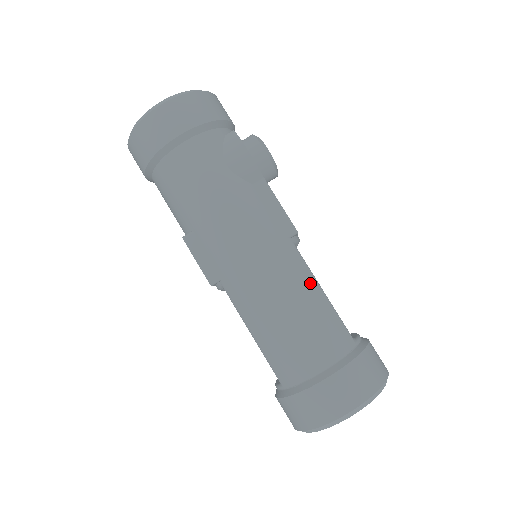
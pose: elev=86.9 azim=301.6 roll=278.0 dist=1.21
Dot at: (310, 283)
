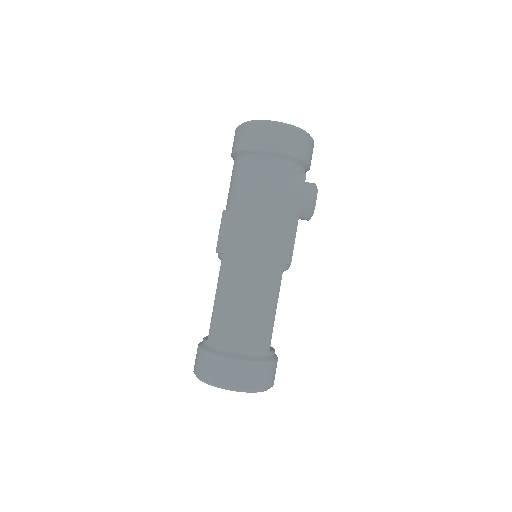
Dot at: (273, 299)
